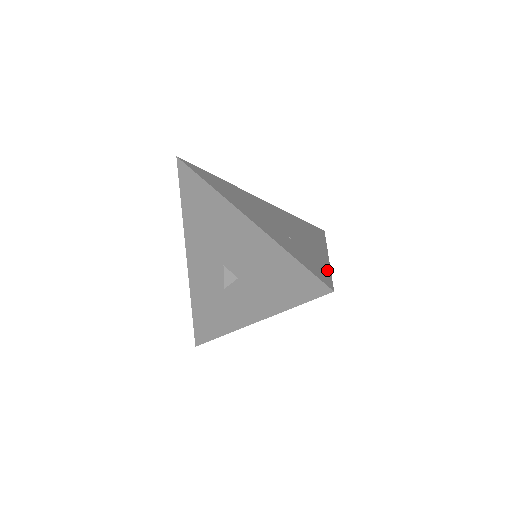
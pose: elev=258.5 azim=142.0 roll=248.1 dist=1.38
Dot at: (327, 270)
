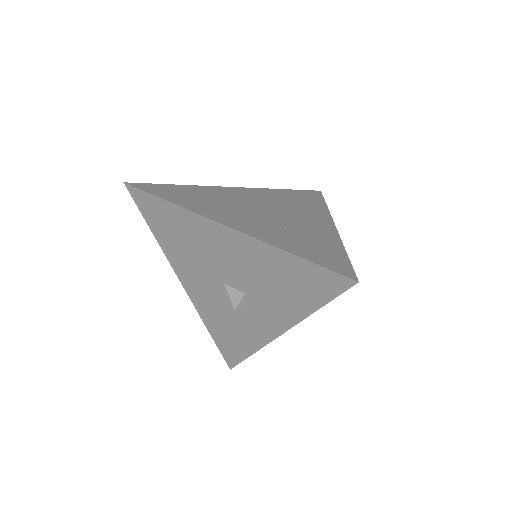
Dot at: (341, 251)
